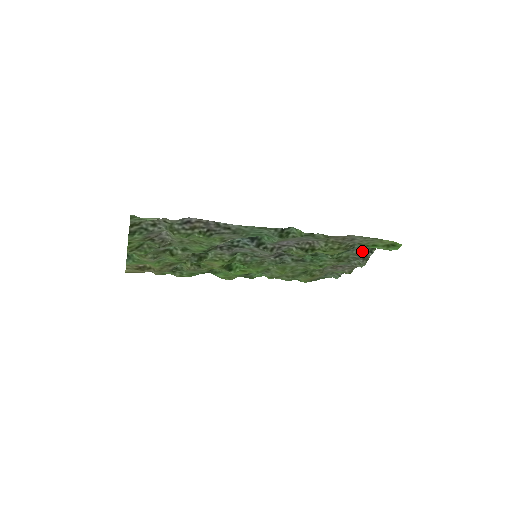
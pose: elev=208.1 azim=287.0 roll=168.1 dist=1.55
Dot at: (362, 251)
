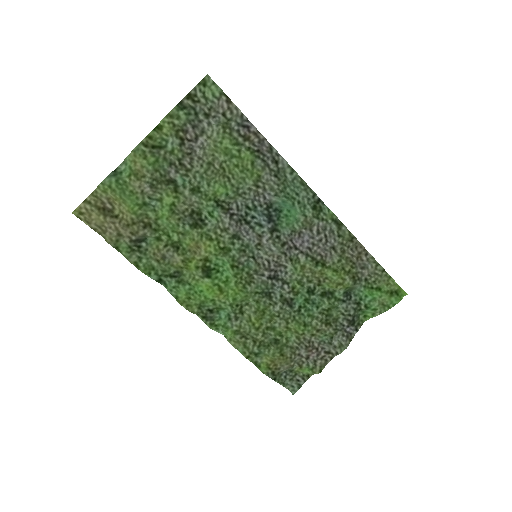
Dot at: (356, 309)
